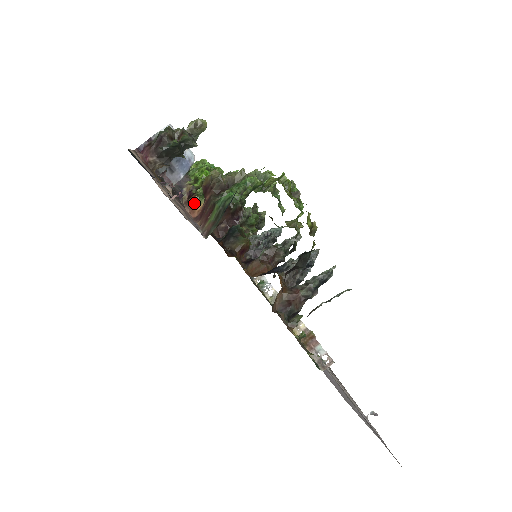
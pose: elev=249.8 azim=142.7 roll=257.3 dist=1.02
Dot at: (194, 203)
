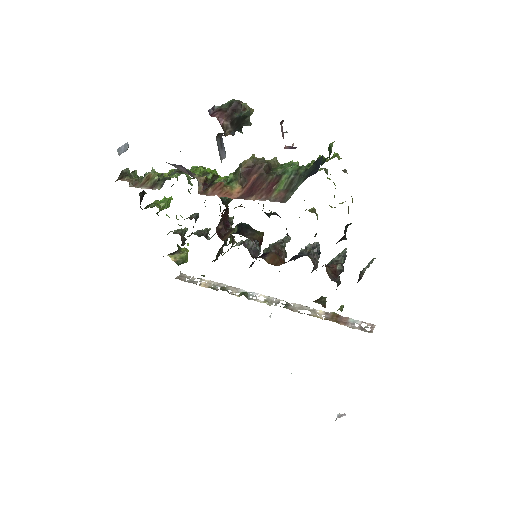
Dot at: (224, 188)
